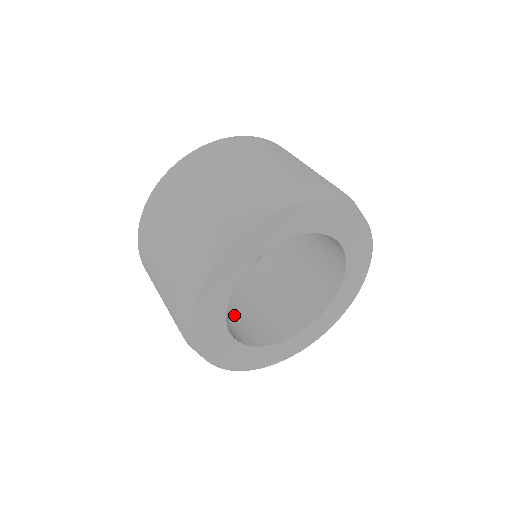
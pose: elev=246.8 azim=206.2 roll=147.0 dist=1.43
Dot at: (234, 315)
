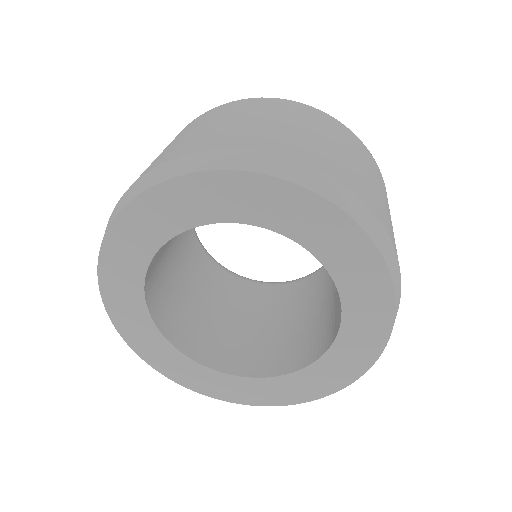
Dot at: (175, 280)
